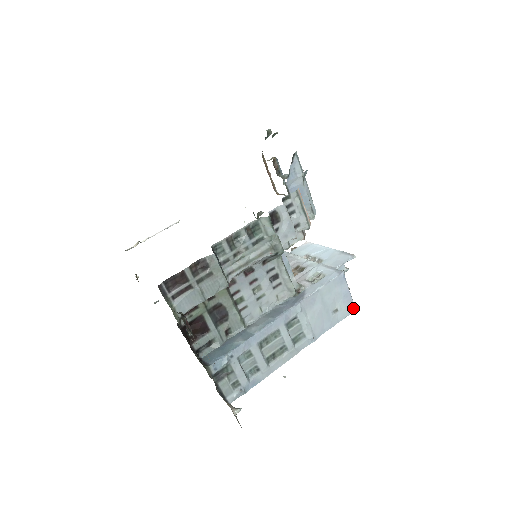
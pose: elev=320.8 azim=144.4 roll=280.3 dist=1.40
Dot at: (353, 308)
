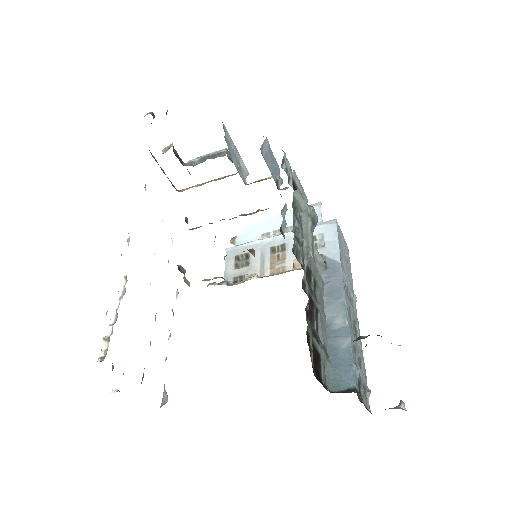
Dot at: (348, 252)
